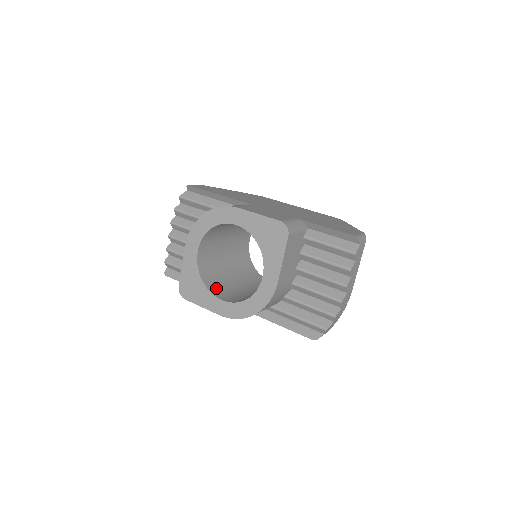
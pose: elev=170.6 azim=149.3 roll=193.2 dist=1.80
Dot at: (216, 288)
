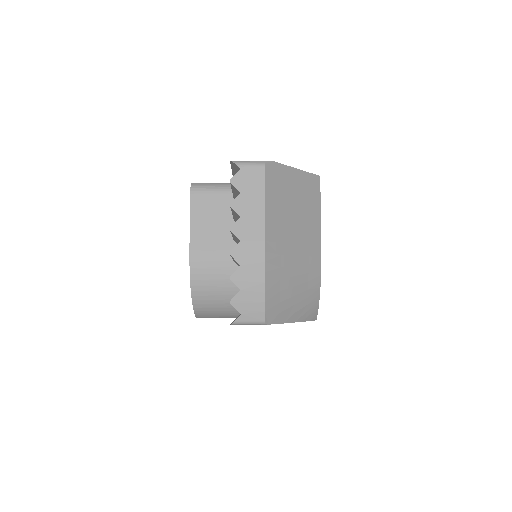
Dot at: occluded
